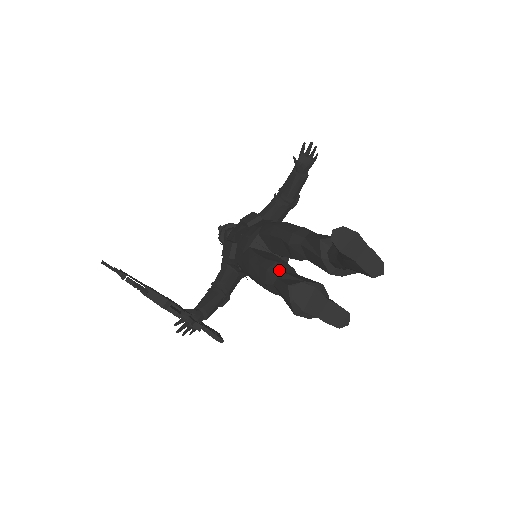
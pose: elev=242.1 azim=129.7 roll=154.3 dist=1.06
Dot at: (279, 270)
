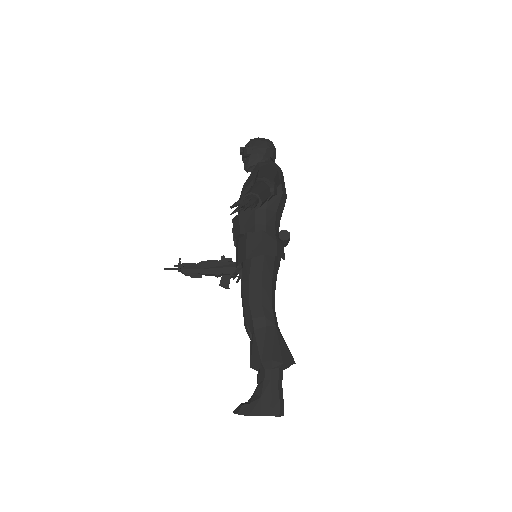
Dot at: (250, 336)
